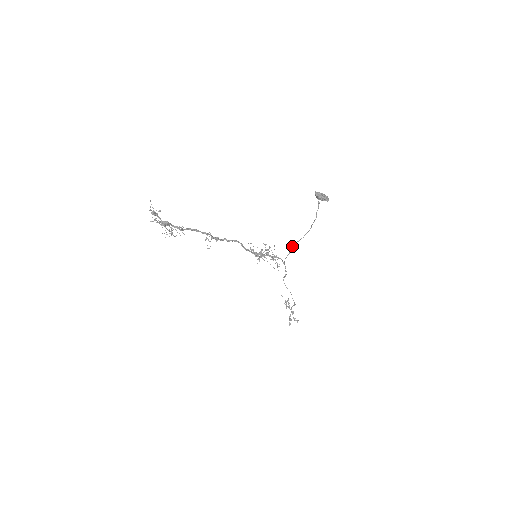
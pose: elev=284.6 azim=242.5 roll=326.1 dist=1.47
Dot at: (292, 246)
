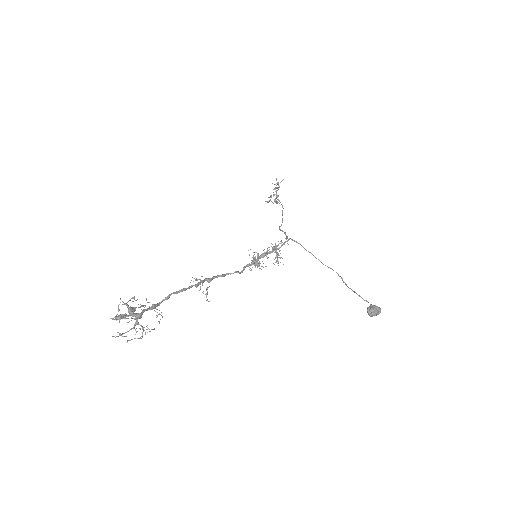
Dot at: (309, 252)
